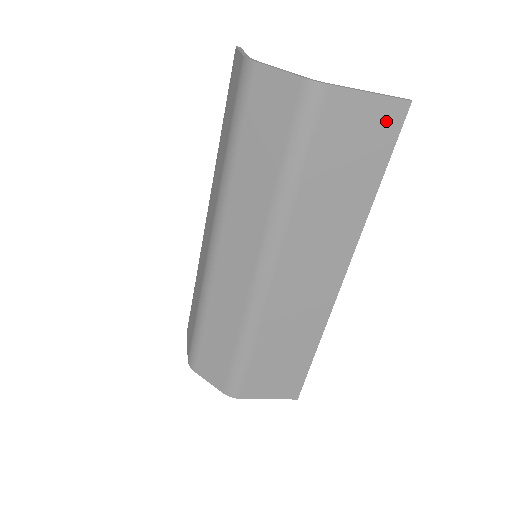
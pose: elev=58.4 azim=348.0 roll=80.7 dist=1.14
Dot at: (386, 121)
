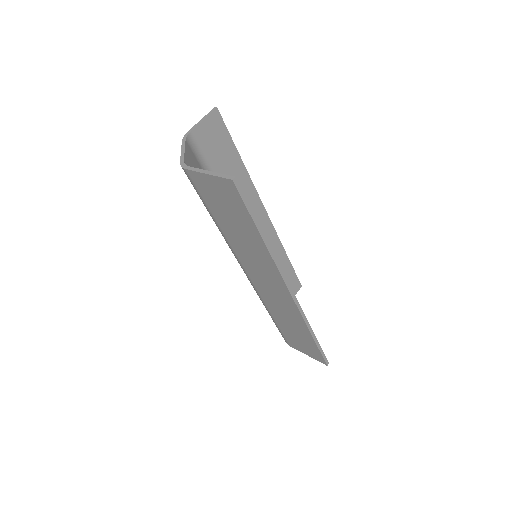
Dot at: (229, 192)
